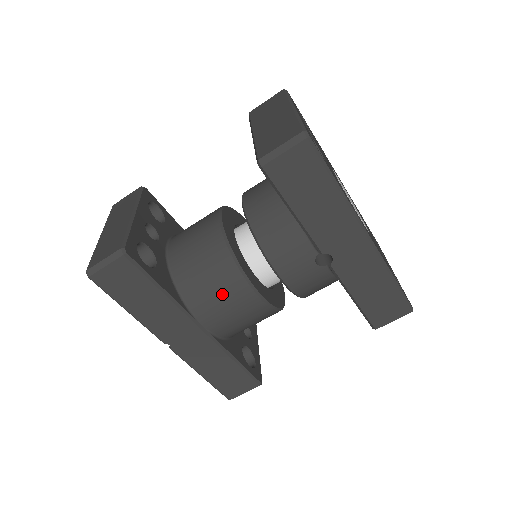
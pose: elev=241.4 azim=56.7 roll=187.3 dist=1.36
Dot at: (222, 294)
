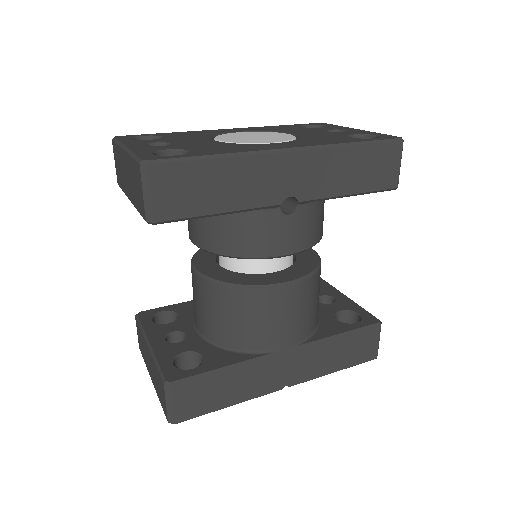
Dot at: (265, 317)
